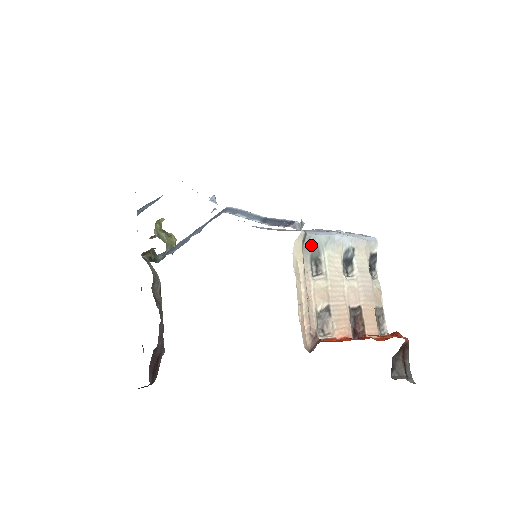
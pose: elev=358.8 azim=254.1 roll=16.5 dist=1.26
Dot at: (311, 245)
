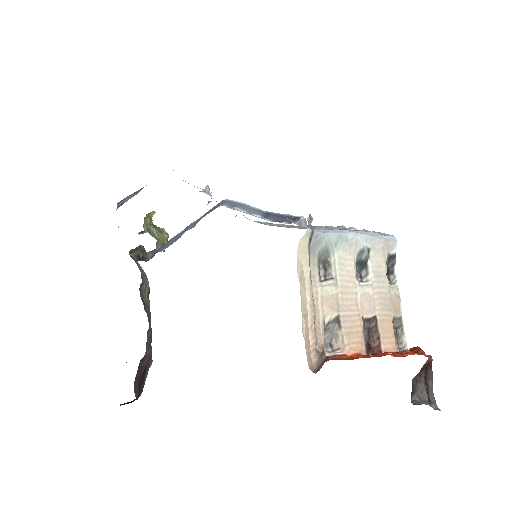
Dot at: (319, 245)
